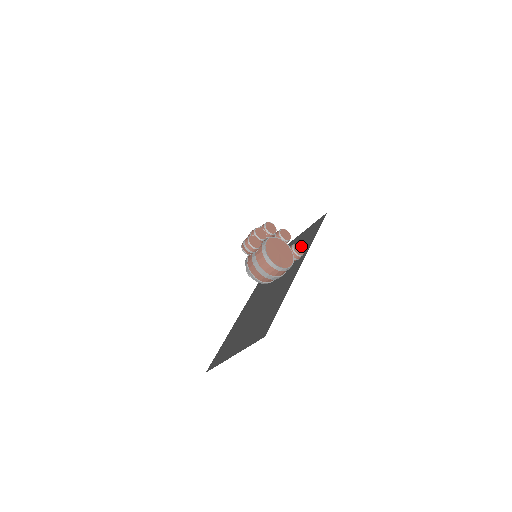
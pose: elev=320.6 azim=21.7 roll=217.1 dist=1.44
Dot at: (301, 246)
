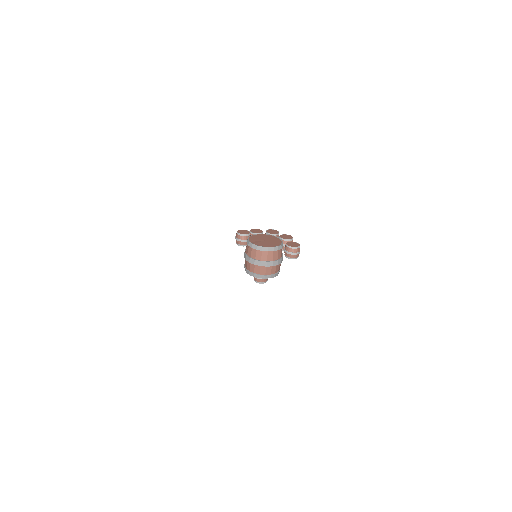
Dot at: (299, 244)
